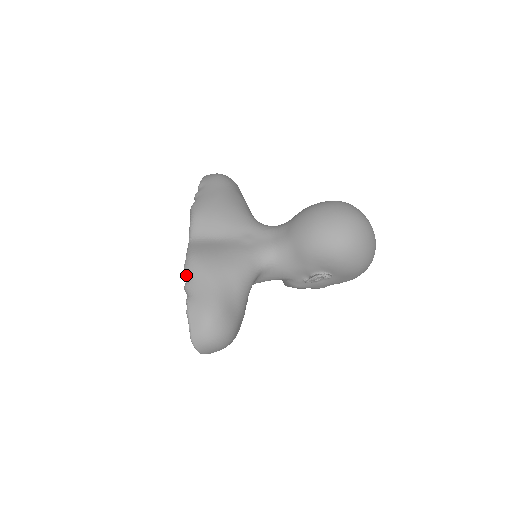
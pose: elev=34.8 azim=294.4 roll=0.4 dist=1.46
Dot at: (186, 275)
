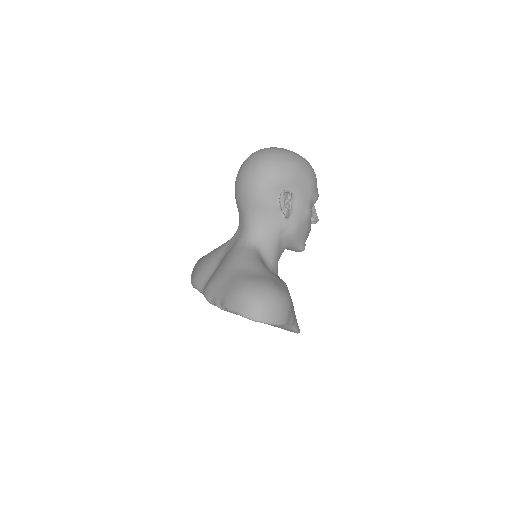
Dot at: (211, 301)
